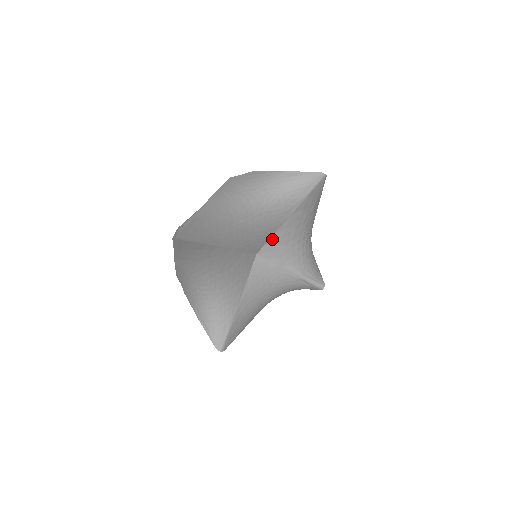
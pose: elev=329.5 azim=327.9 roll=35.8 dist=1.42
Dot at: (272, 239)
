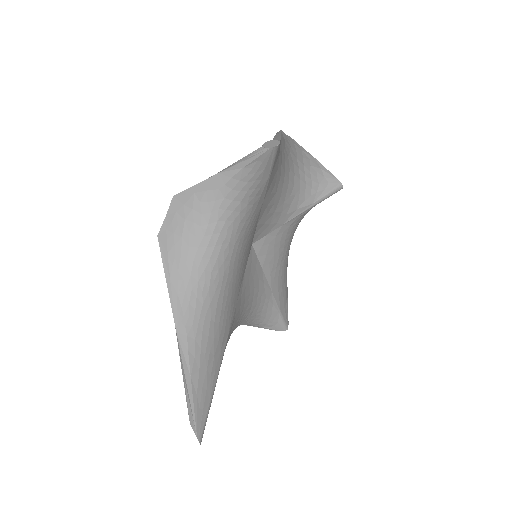
Dot at: (258, 225)
